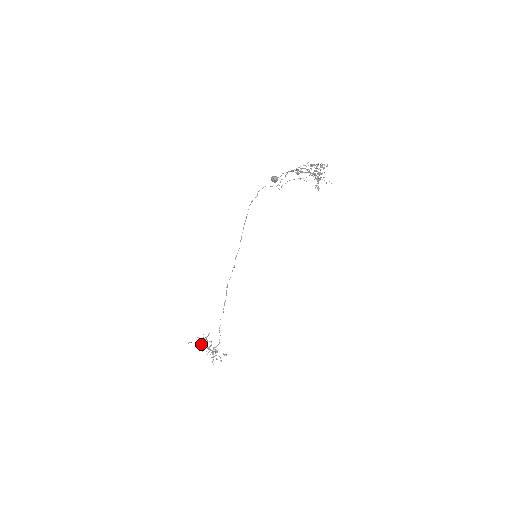
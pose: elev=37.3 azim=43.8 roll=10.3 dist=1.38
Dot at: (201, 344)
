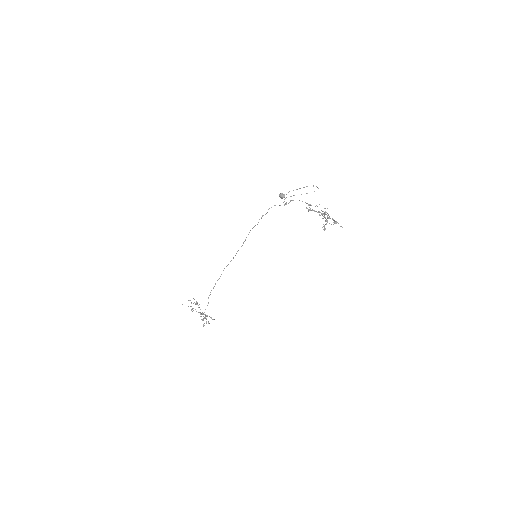
Dot at: occluded
